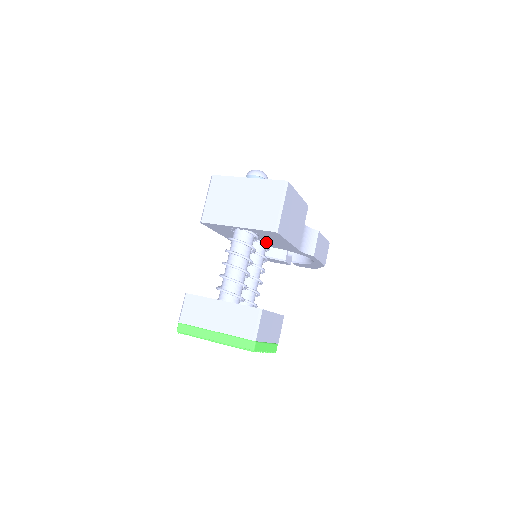
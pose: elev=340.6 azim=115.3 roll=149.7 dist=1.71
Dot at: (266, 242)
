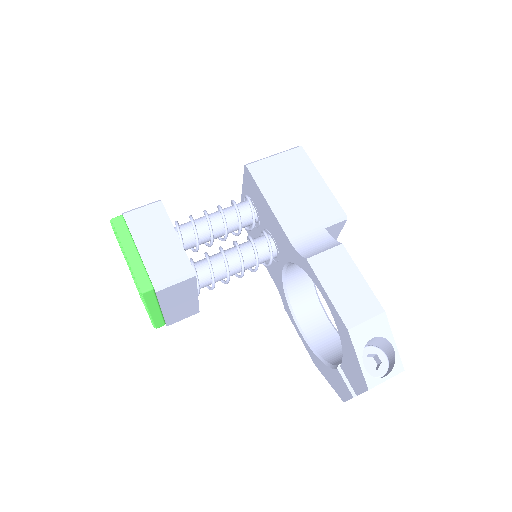
Dot at: (272, 239)
